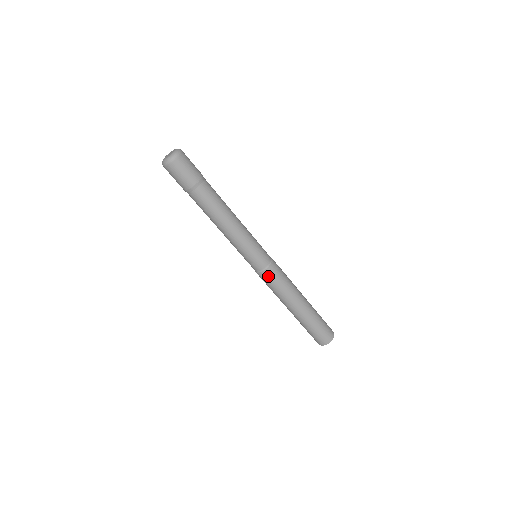
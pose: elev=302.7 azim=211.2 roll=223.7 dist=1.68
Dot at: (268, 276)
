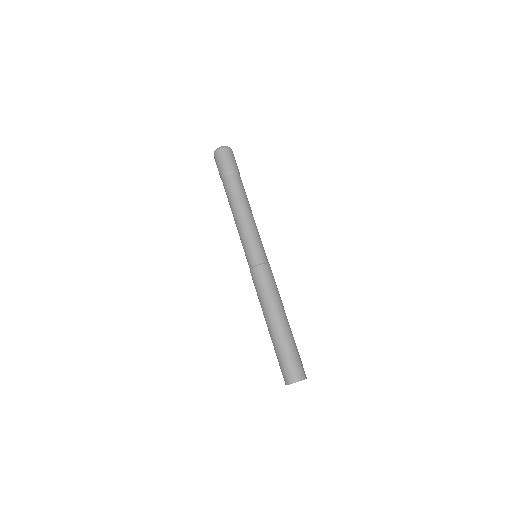
Dot at: (259, 273)
